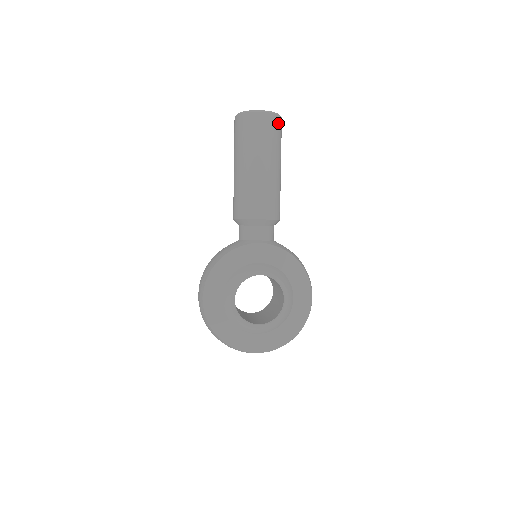
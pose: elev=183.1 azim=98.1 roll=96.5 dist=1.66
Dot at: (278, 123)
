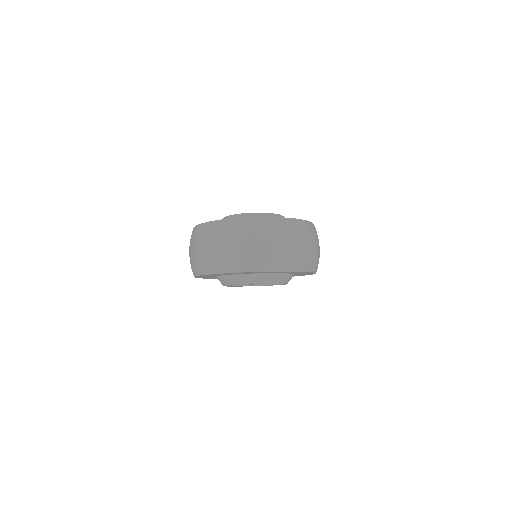
Dot at: occluded
